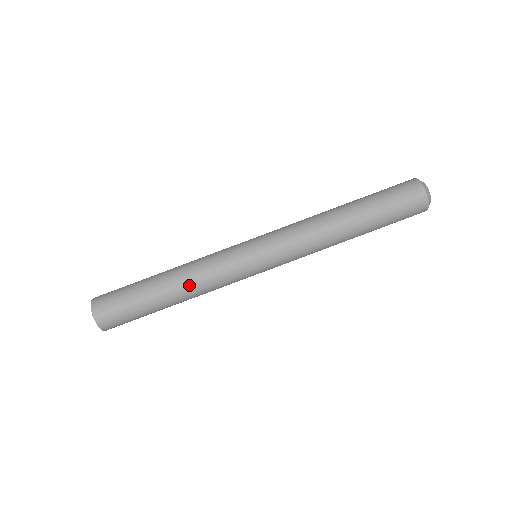
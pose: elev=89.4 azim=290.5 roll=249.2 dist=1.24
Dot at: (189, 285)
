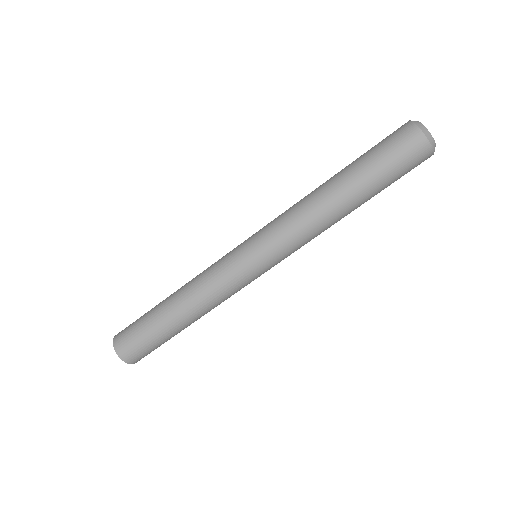
Dot at: (200, 309)
